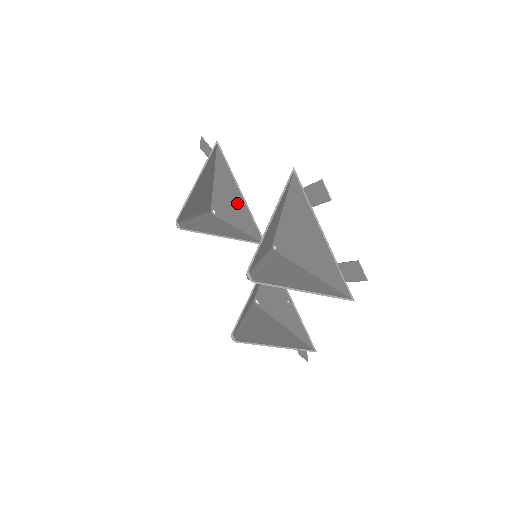
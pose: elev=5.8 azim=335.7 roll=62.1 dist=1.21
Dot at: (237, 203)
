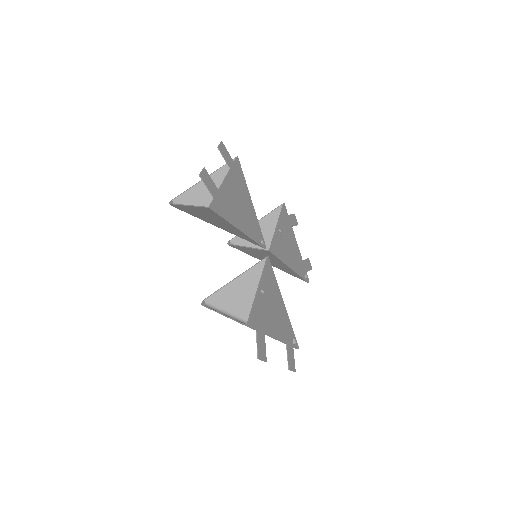
Dot at: (281, 238)
